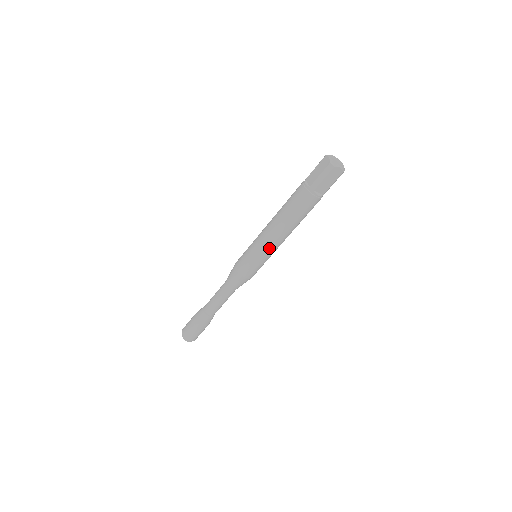
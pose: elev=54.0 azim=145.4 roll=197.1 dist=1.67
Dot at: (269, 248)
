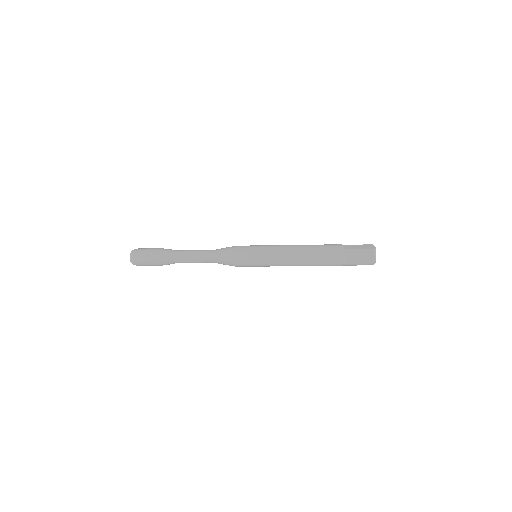
Dot at: occluded
